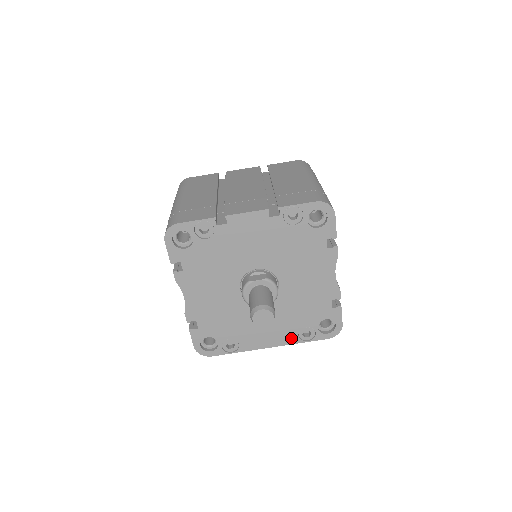
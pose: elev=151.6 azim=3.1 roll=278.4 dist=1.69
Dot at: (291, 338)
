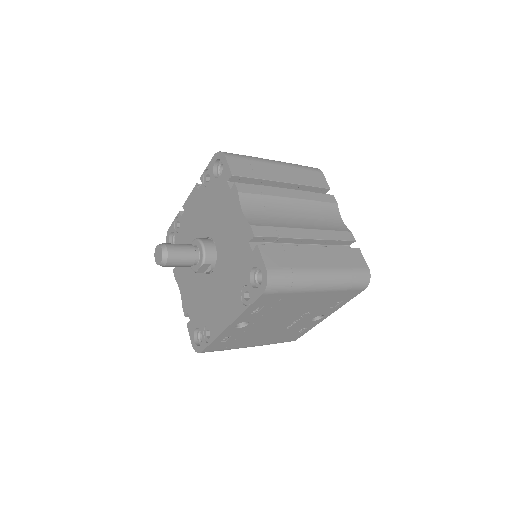
Dot at: (238, 307)
